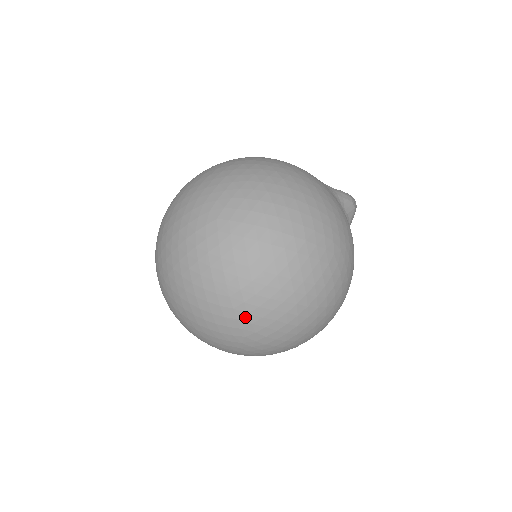
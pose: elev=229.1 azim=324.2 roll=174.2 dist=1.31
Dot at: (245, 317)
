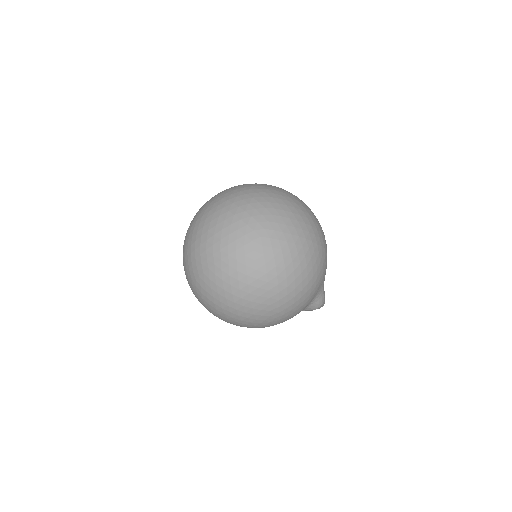
Dot at: (207, 277)
